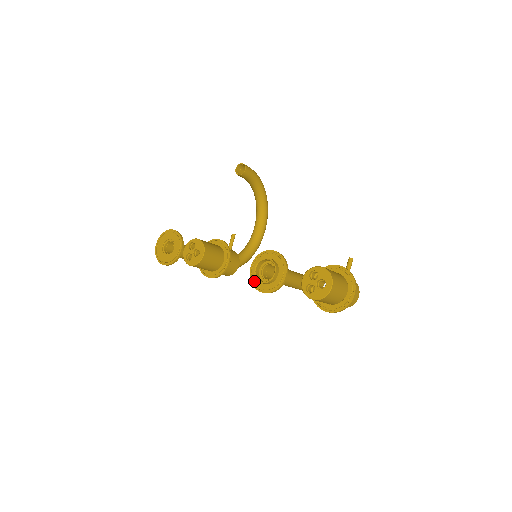
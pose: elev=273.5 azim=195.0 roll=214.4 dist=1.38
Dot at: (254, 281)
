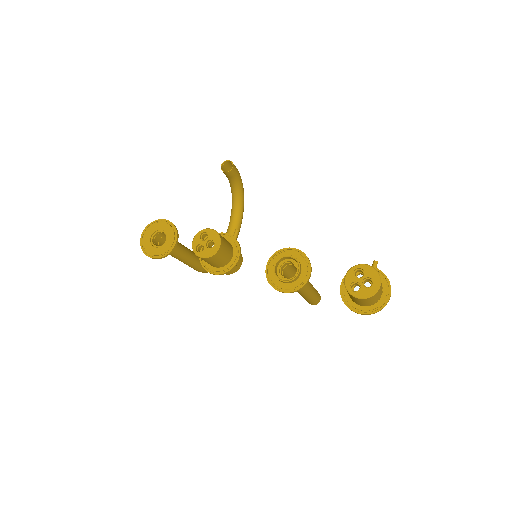
Dot at: (271, 279)
